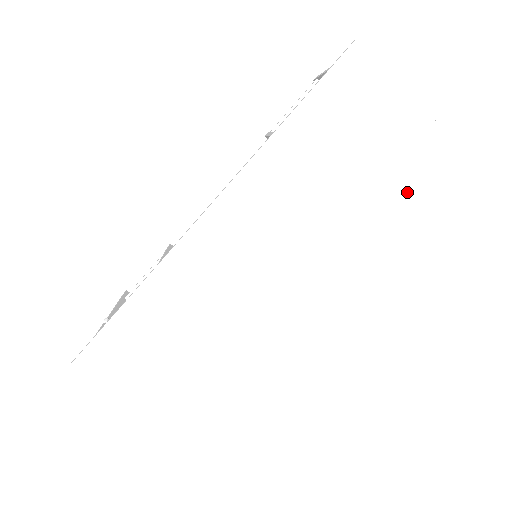
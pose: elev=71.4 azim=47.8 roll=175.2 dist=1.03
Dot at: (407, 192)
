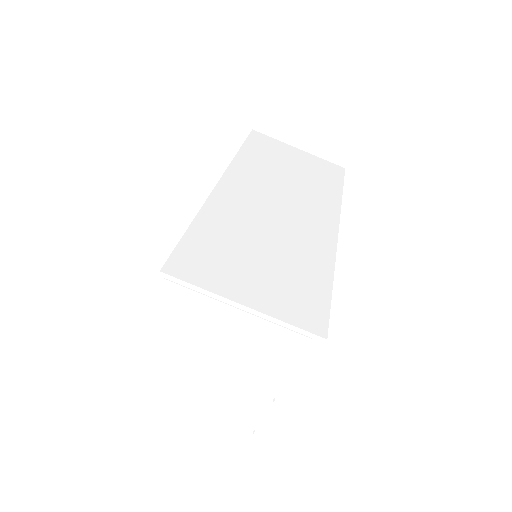
Dot at: (320, 174)
